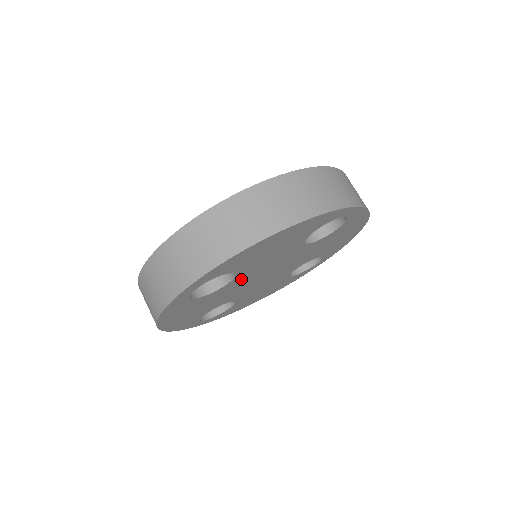
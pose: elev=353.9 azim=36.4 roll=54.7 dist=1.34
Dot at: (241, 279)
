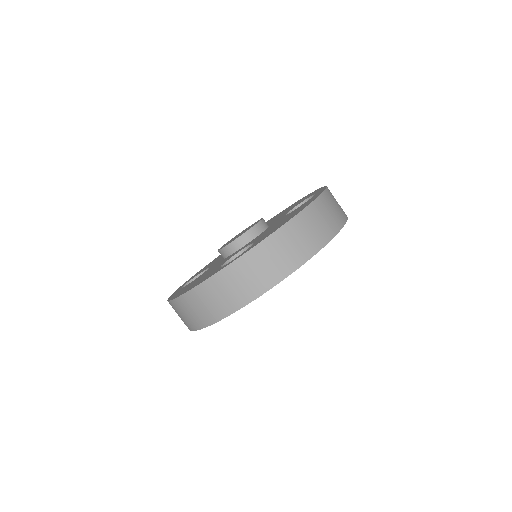
Dot at: occluded
